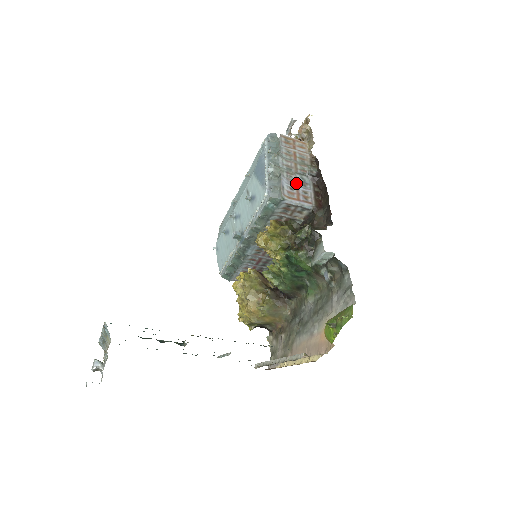
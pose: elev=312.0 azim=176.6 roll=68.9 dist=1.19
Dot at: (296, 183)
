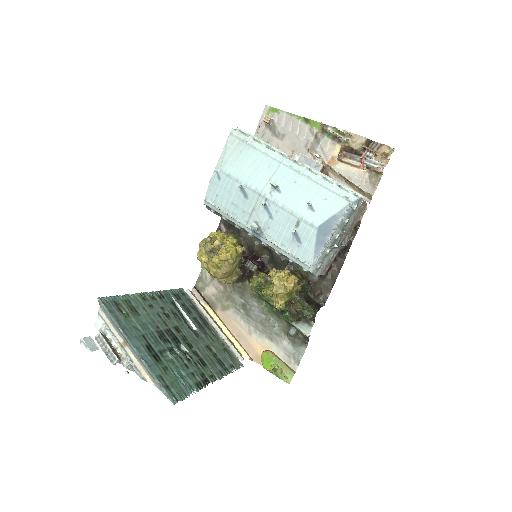
Dot at: (333, 255)
